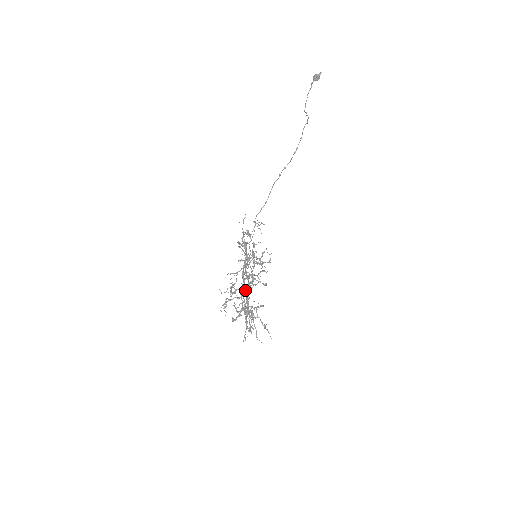
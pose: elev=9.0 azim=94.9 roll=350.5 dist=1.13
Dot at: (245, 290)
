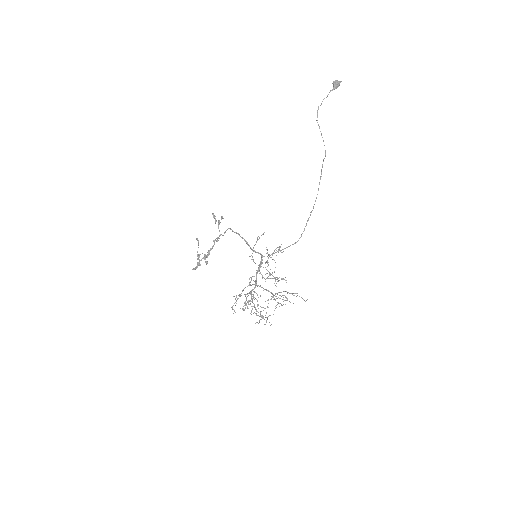
Dot at: occluded
